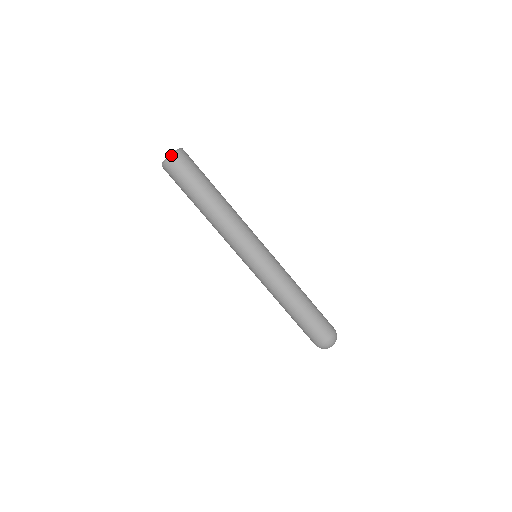
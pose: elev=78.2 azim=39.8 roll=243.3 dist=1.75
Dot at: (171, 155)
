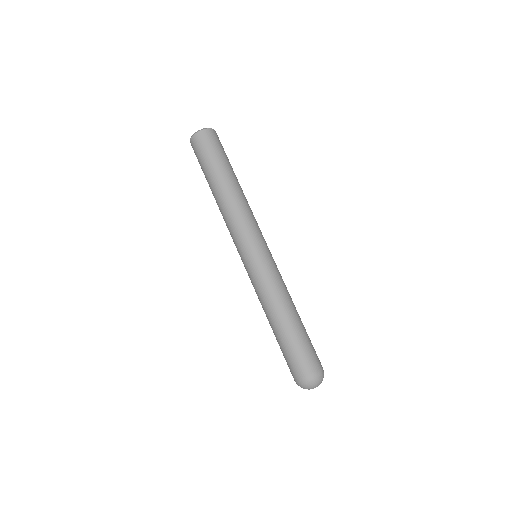
Dot at: (202, 129)
